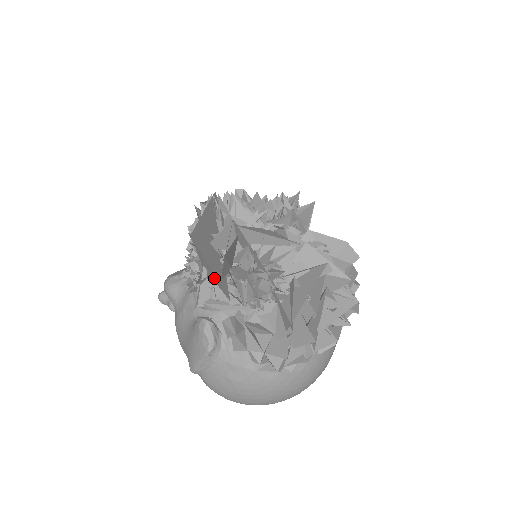
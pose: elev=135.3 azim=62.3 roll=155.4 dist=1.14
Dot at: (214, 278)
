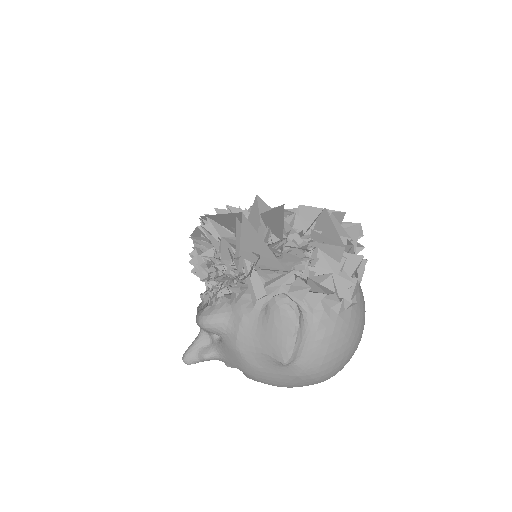
Dot at: (263, 257)
